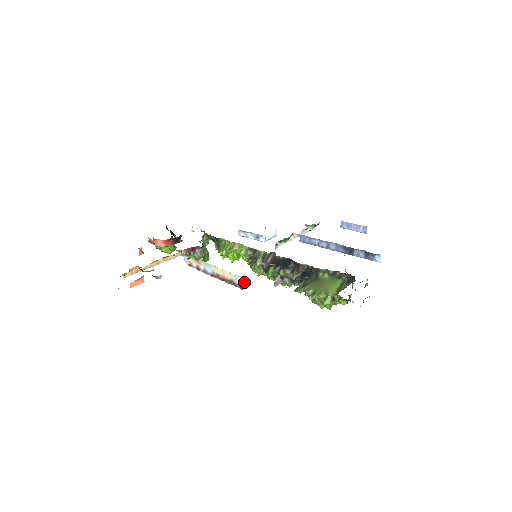
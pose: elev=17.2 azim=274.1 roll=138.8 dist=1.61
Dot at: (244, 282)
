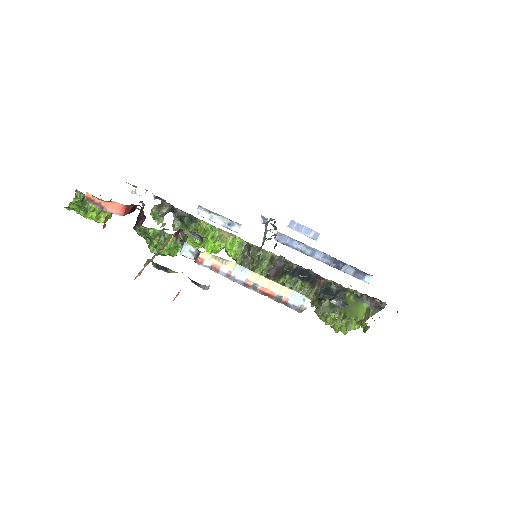
Dot at: (305, 303)
